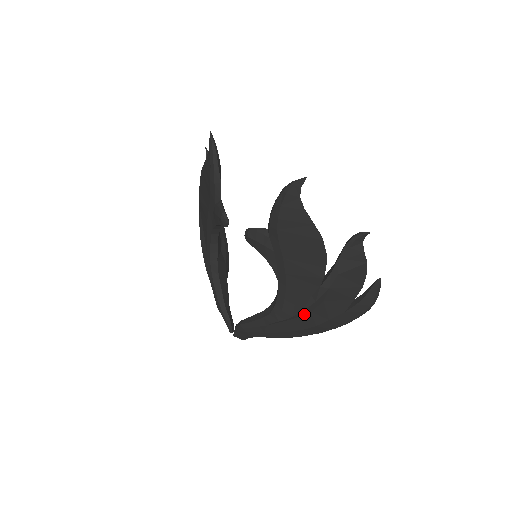
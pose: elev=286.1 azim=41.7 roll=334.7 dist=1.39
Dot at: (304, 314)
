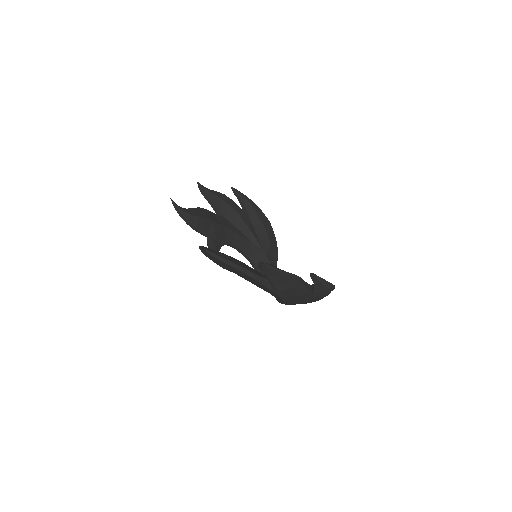
Dot at: (289, 300)
